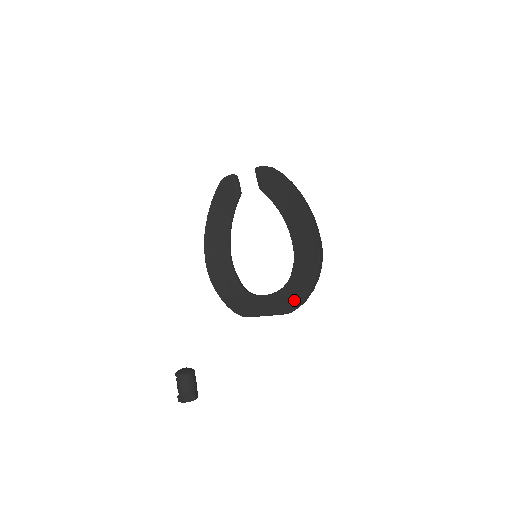
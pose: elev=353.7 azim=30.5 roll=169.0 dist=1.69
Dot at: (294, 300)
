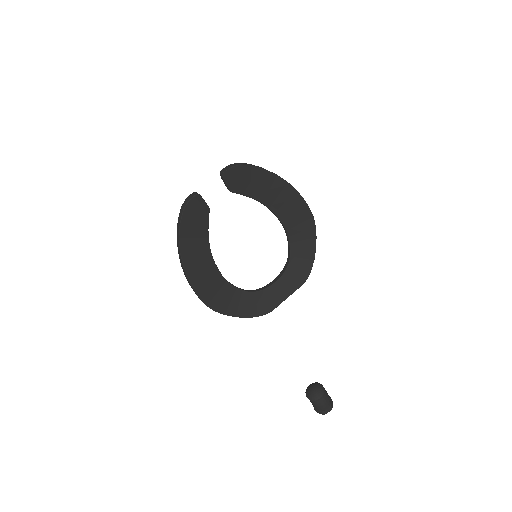
Dot at: (306, 266)
